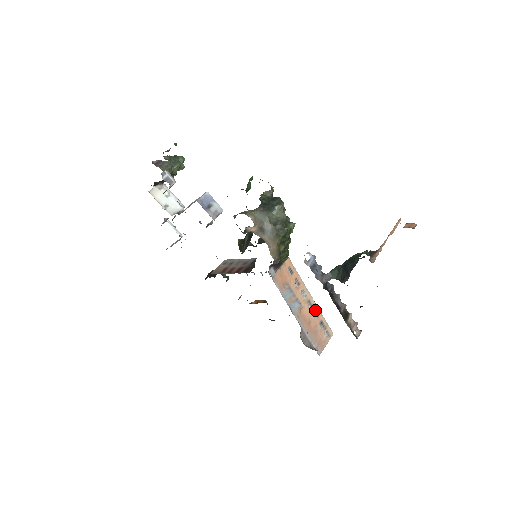
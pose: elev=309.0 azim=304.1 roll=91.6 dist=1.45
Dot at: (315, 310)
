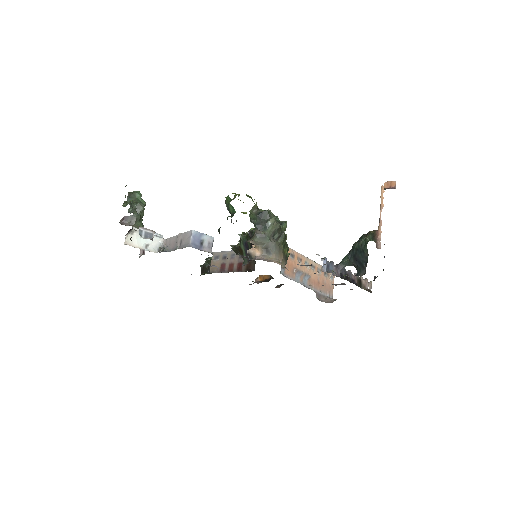
Dot at: (318, 268)
